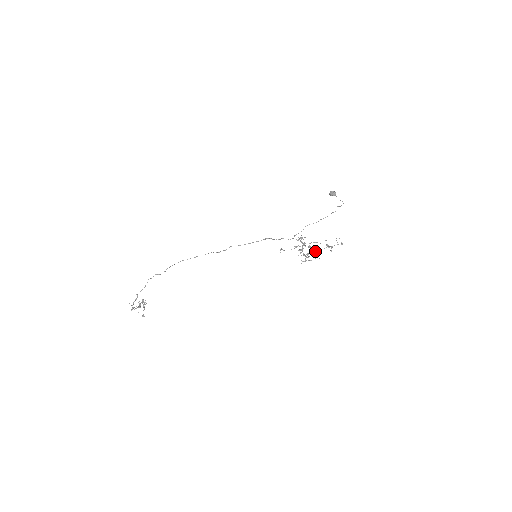
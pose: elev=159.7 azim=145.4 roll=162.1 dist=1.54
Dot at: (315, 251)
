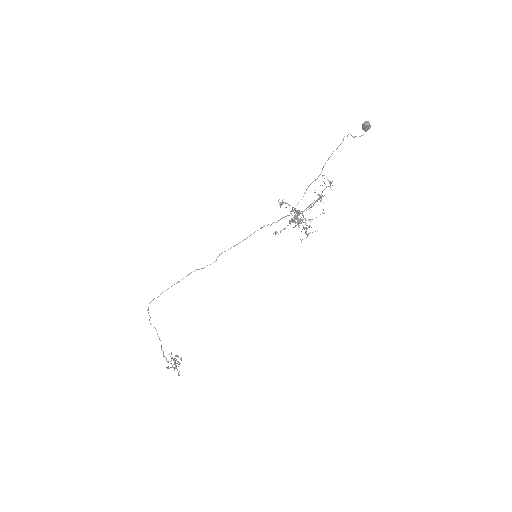
Dot at: (296, 212)
